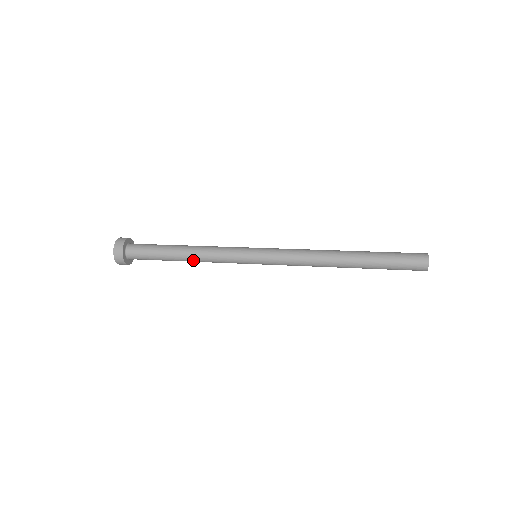
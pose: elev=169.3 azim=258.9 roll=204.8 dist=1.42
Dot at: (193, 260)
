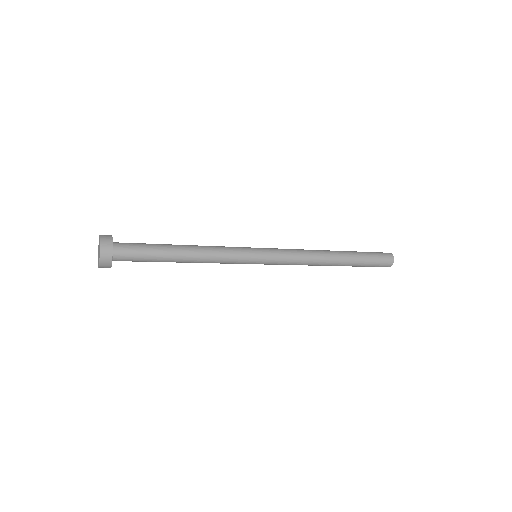
Dot at: (194, 261)
